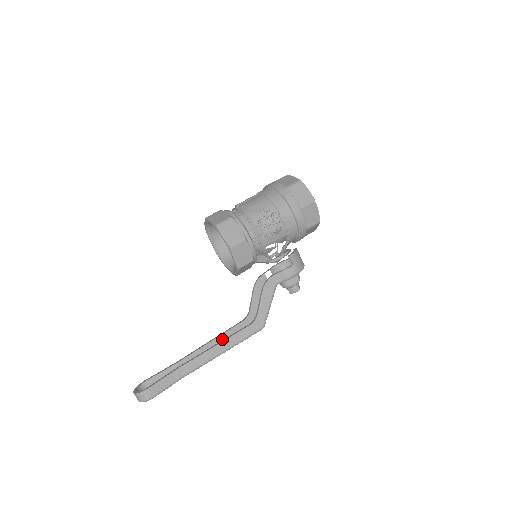
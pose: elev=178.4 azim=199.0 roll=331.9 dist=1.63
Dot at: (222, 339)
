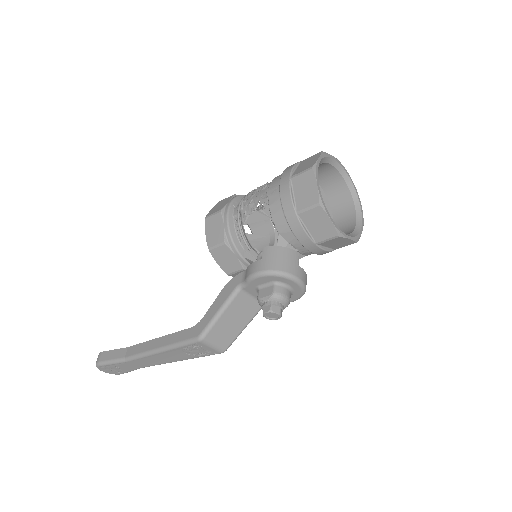
Dot at: occluded
